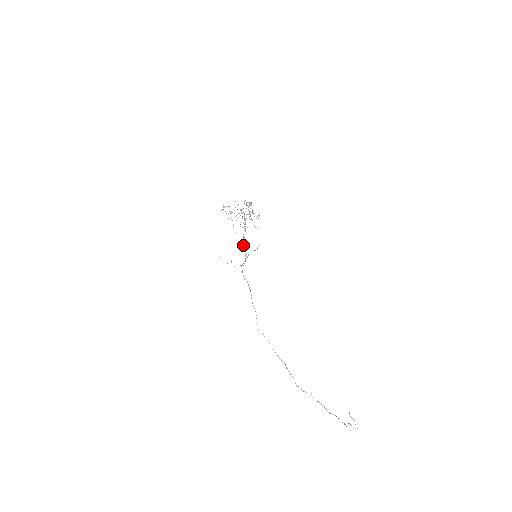
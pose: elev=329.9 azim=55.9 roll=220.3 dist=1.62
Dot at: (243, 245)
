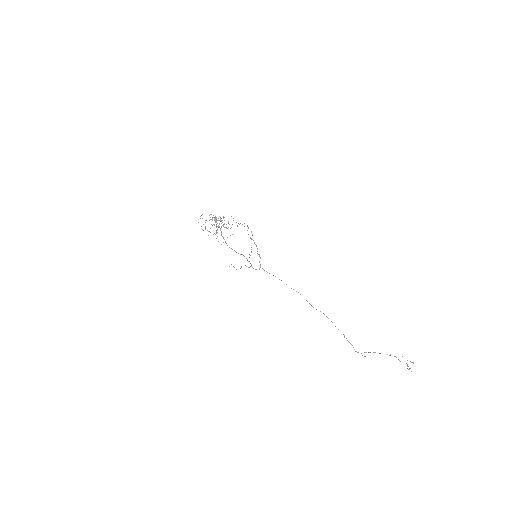
Dot at: occluded
